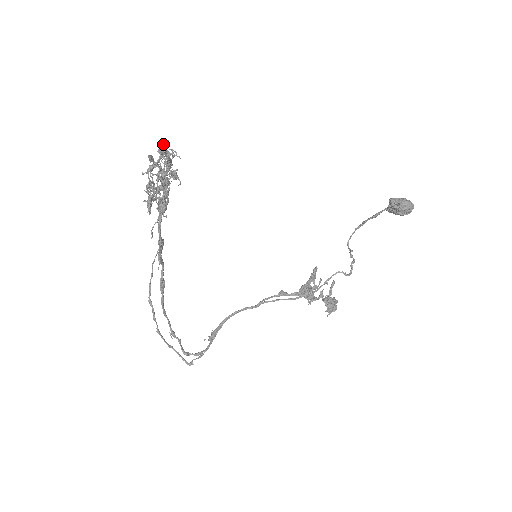
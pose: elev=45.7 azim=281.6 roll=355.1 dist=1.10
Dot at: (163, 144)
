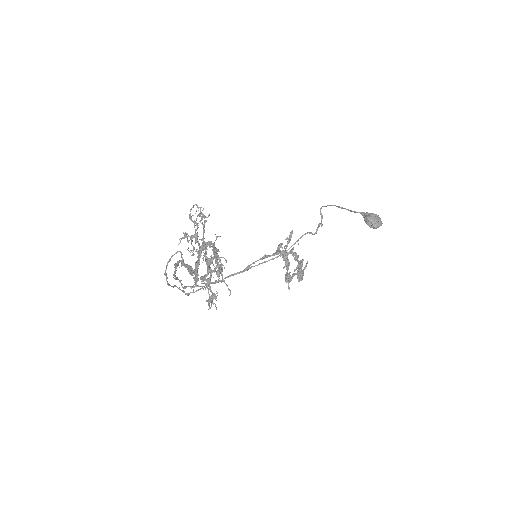
Dot at: occluded
